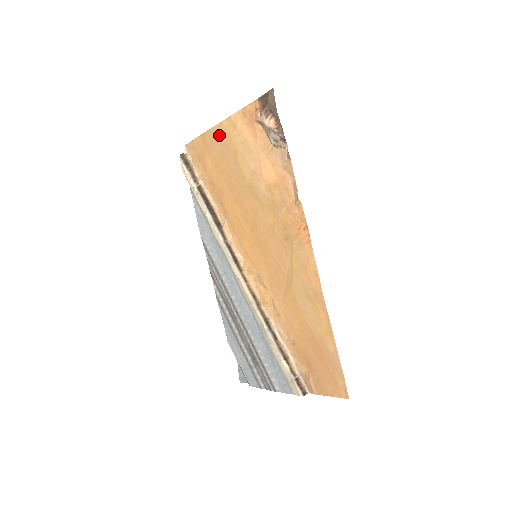
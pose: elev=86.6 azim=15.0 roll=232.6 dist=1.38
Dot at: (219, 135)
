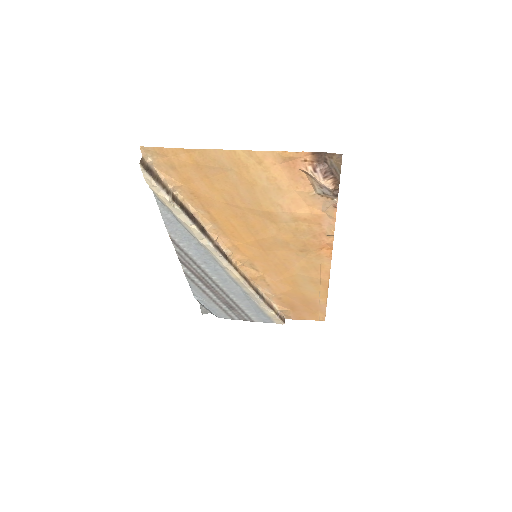
Dot at: (226, 161)
